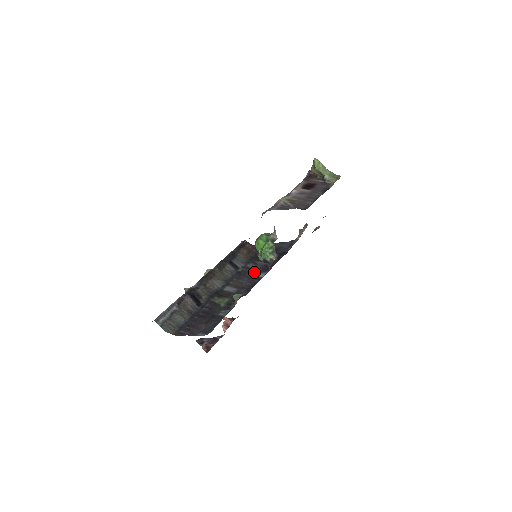
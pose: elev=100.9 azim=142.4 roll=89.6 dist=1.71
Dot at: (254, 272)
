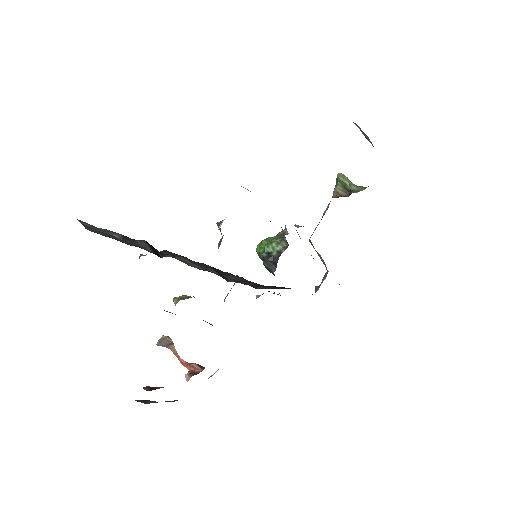
Dot at: occluded
